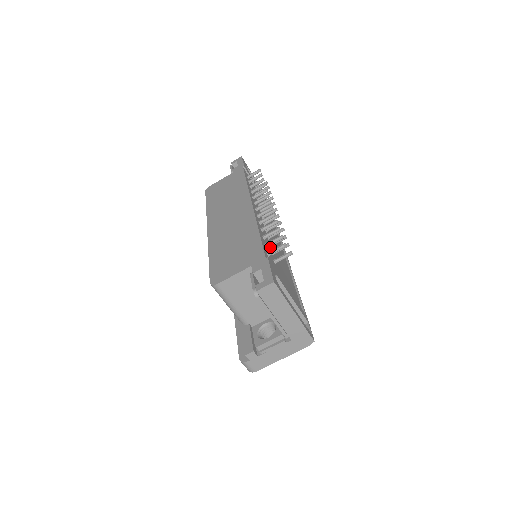
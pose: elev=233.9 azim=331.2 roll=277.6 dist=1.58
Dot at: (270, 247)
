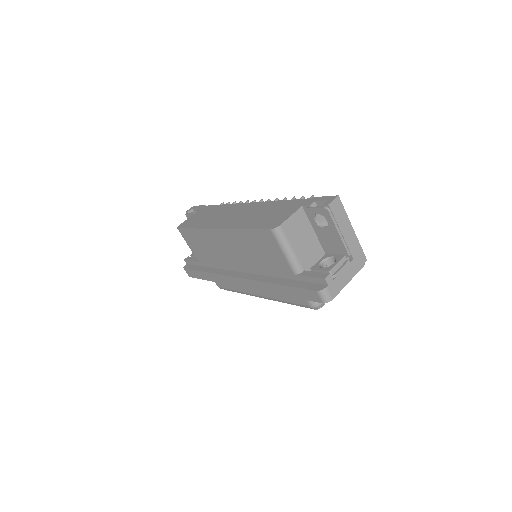
Dot at: occluded
